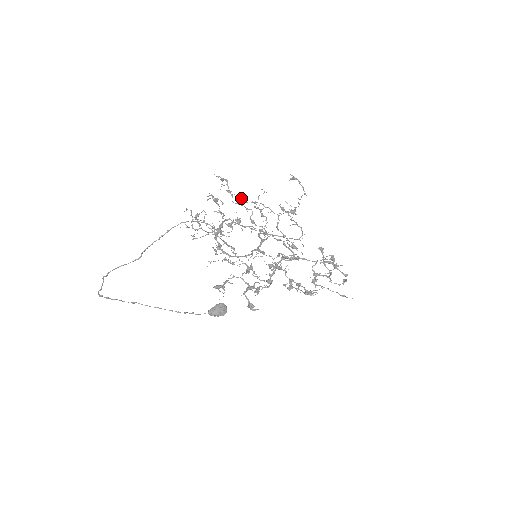
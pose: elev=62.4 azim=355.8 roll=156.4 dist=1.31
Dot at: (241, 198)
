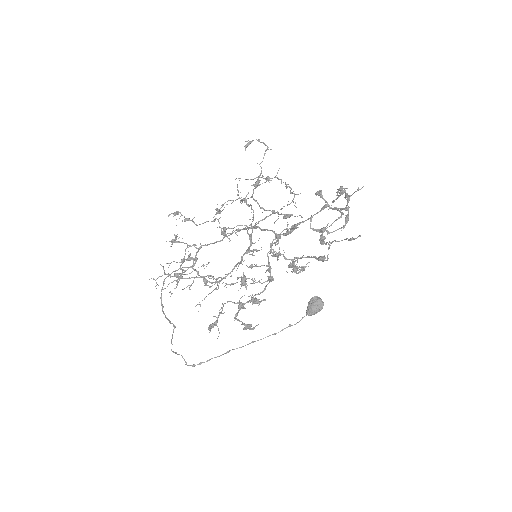
Dot at: (216, 208)
